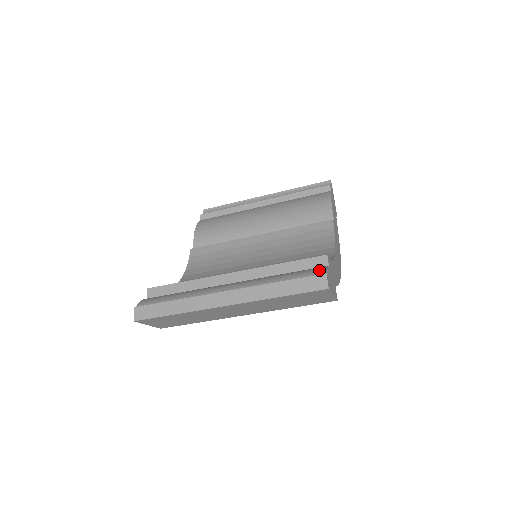
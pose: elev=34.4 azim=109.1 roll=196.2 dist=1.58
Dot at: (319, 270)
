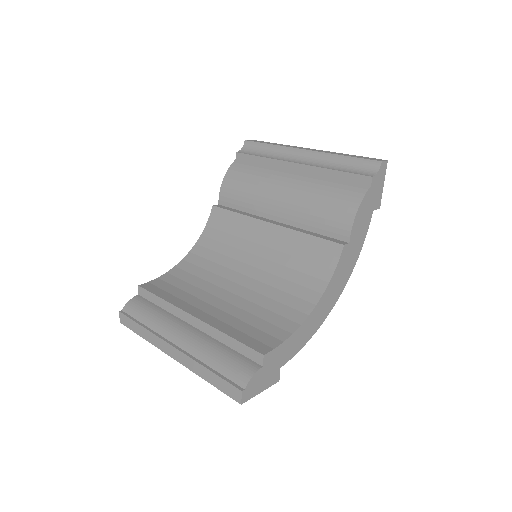
Dot at: (243, 377)
